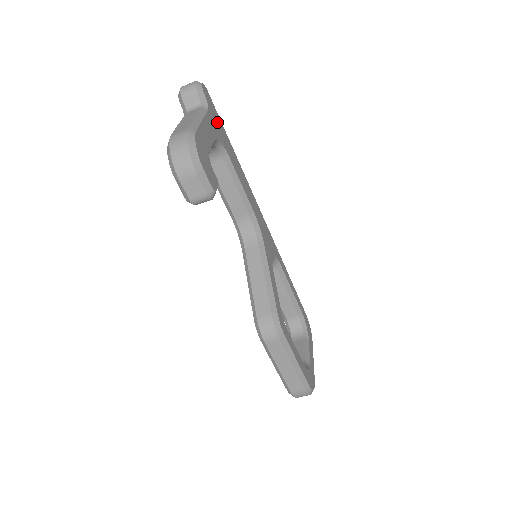
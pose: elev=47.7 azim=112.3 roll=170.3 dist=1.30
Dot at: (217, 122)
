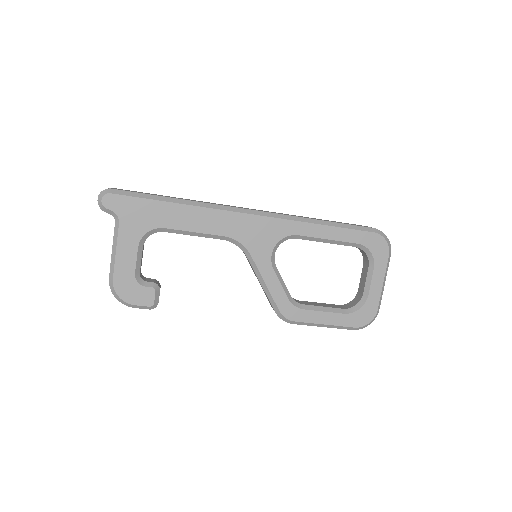
Dot at: (136, 212)
